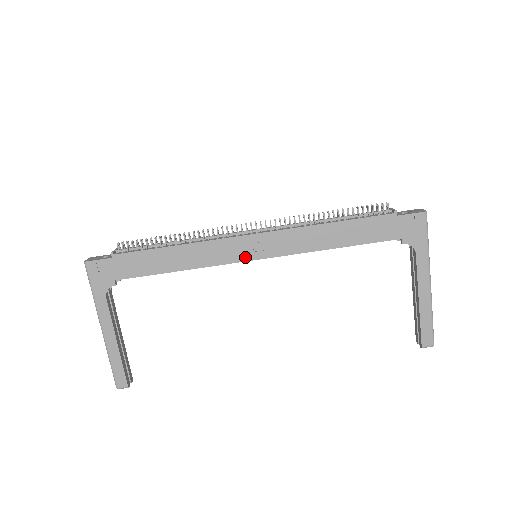
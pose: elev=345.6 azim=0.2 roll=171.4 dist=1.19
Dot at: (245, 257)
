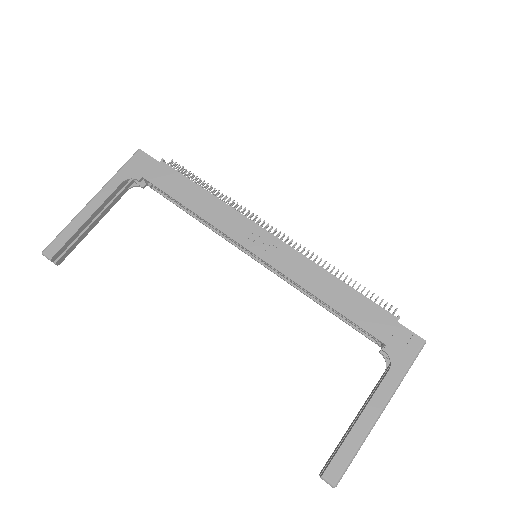
Dot at: (249, 245)
